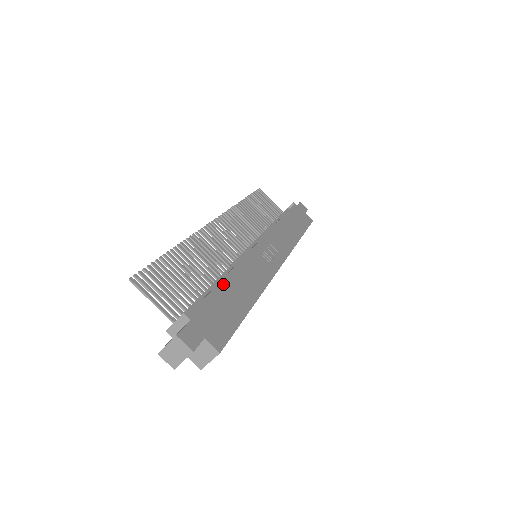
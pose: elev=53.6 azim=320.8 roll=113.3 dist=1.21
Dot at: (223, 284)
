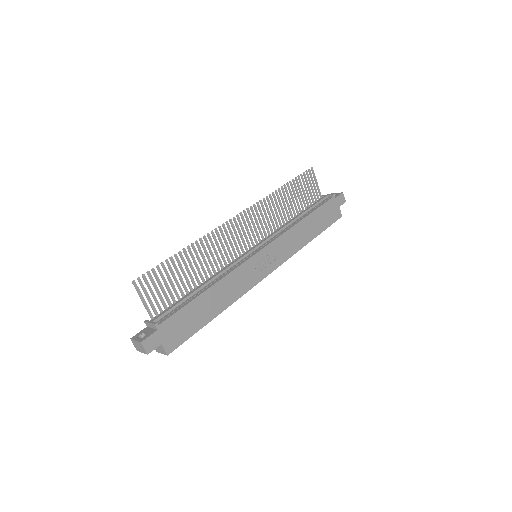
Dot at: (201, 297)
